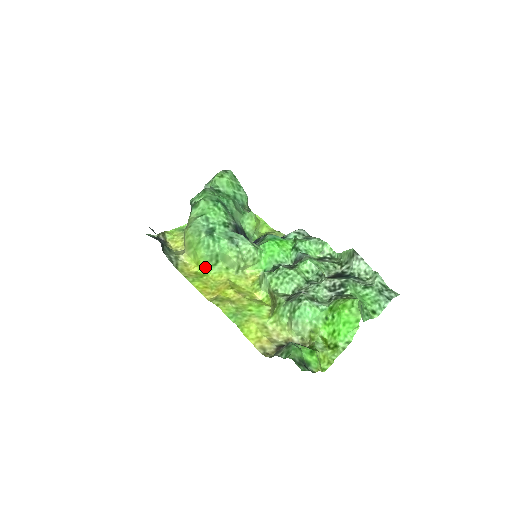
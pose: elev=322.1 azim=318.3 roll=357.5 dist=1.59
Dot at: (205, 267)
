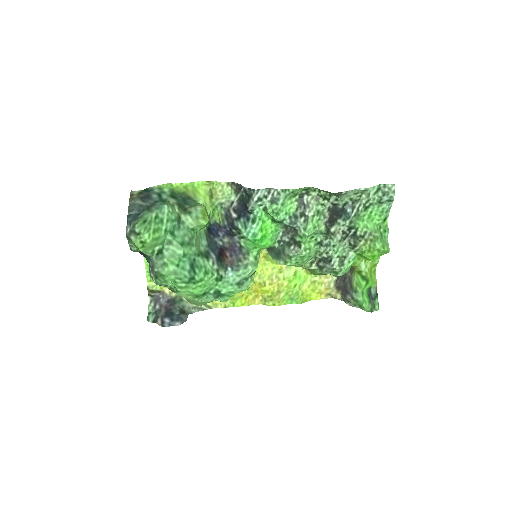
Dot at: occluded
